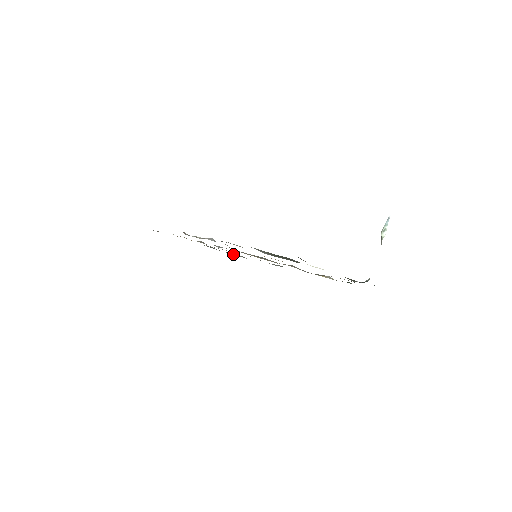
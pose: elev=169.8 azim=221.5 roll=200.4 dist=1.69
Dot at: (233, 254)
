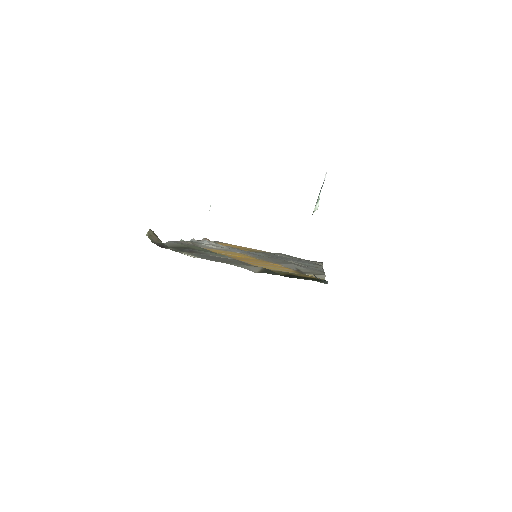
Dot at: occluded
